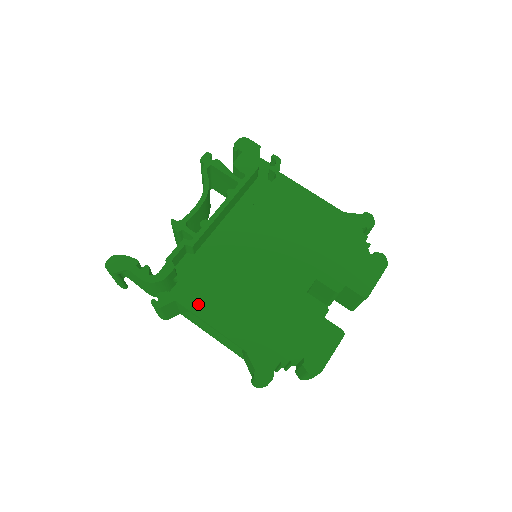
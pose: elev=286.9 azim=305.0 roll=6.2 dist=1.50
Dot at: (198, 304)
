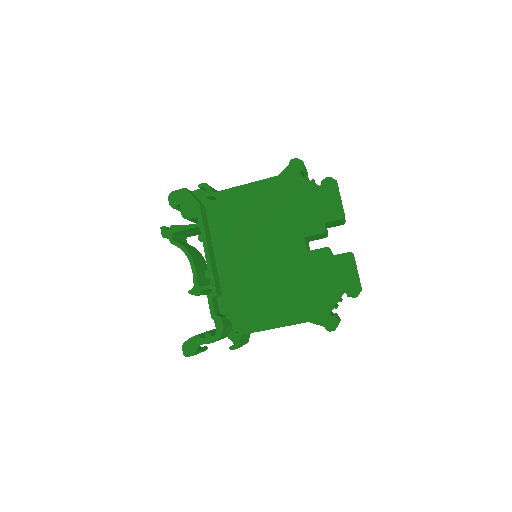
Dot at: (256, 324)
